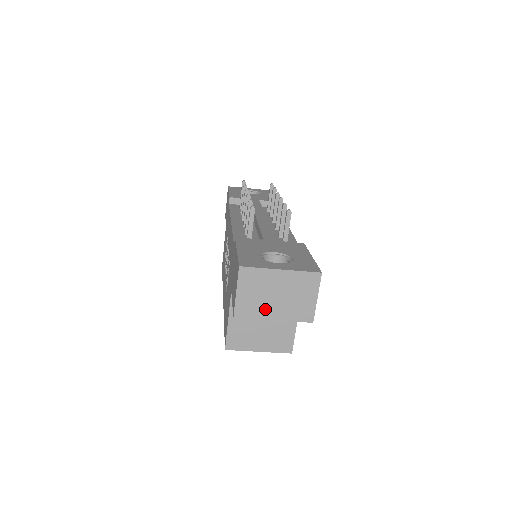
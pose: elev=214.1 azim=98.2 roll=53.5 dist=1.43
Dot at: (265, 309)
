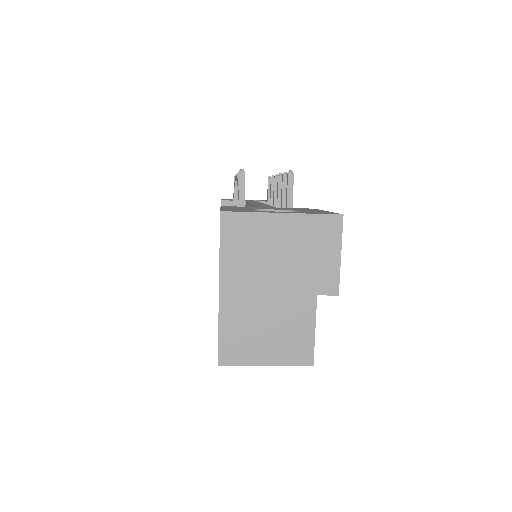
Dot at: (265, 277)
